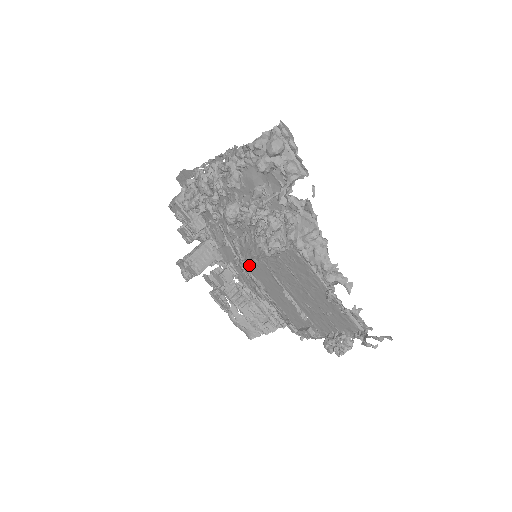
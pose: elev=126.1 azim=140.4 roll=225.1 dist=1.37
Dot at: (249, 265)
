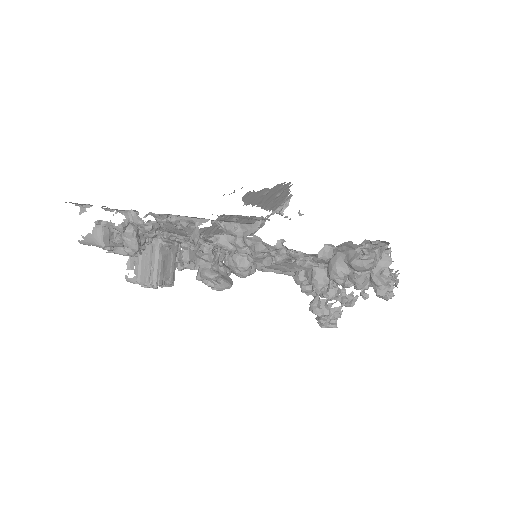
Dot at: occluded
